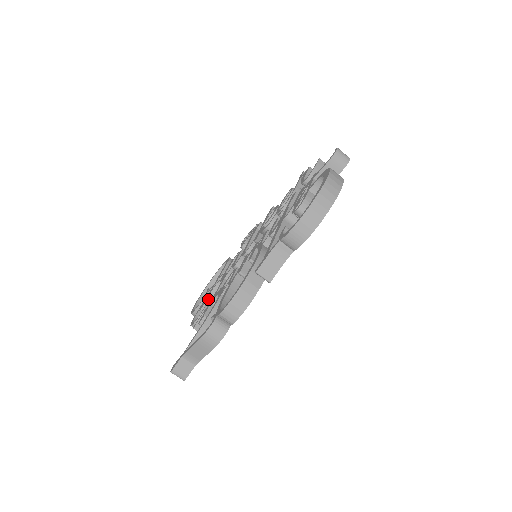
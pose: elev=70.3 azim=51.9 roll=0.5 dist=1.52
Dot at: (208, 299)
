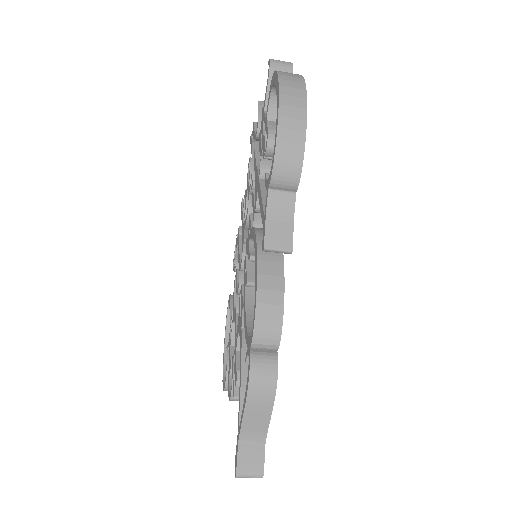
Dot at: (232, 354)
